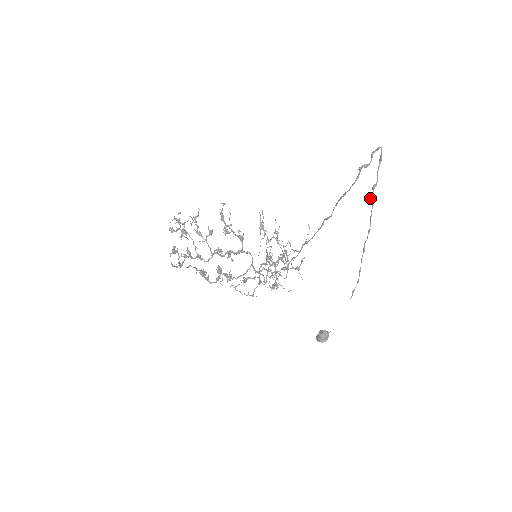
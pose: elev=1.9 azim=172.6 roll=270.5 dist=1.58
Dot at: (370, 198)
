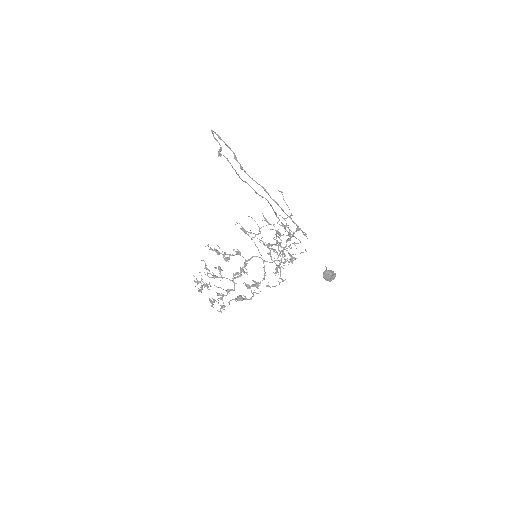
Dot at: occluded
